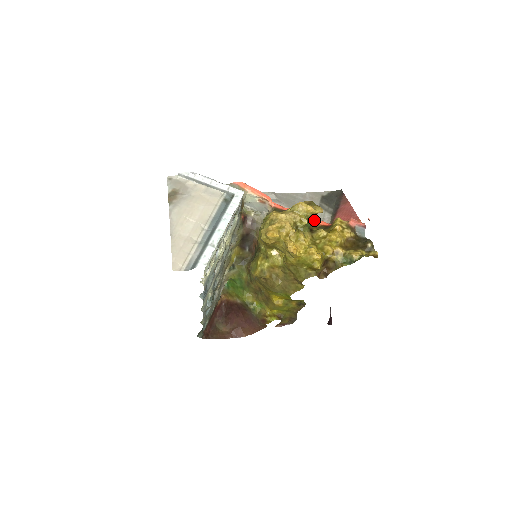
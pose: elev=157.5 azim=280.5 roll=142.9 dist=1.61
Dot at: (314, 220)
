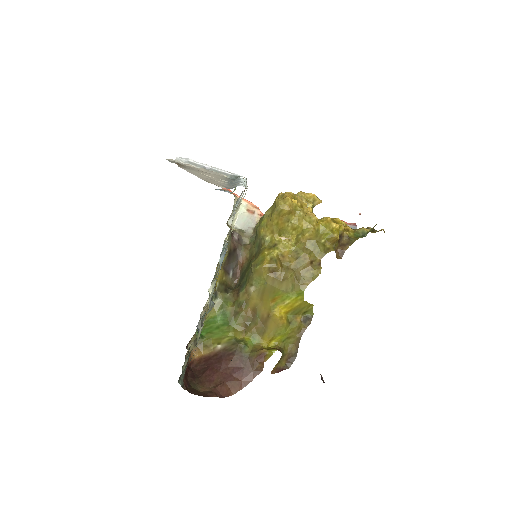
Dot at: occluded
